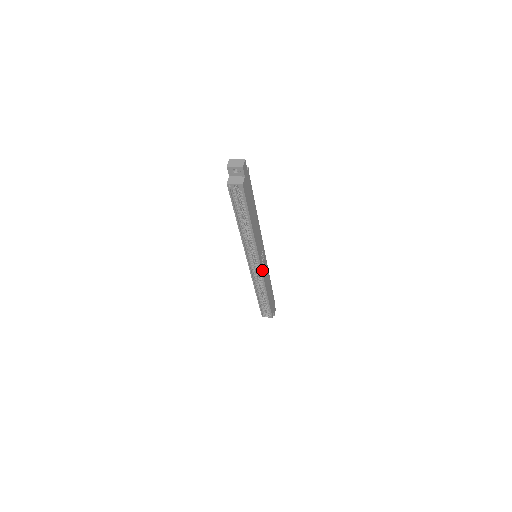
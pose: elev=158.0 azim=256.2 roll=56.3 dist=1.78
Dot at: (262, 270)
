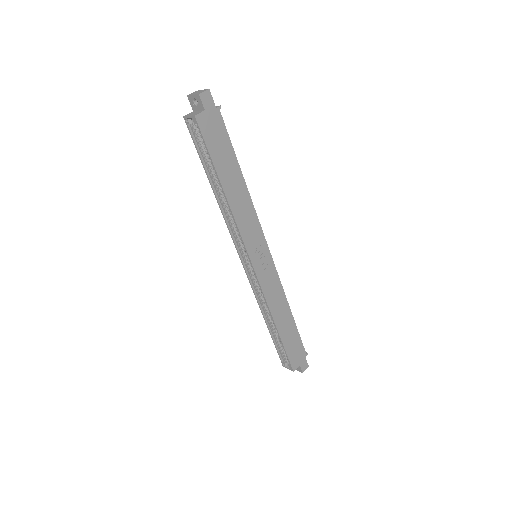
Dot at: (259, 276)
